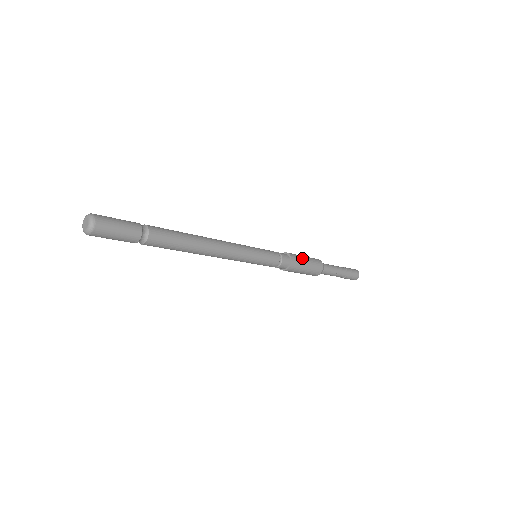
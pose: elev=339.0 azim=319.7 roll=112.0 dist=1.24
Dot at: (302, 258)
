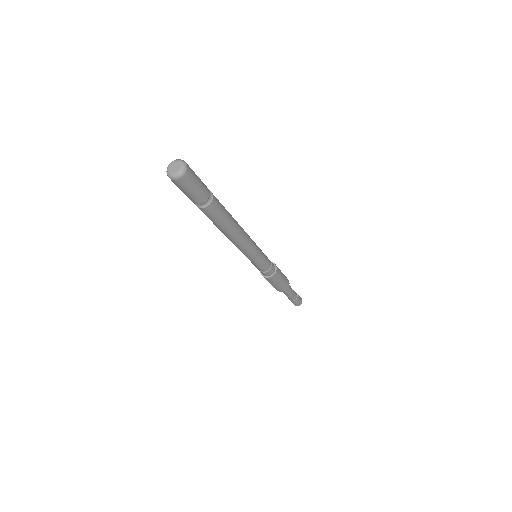
Dot at: occluded
